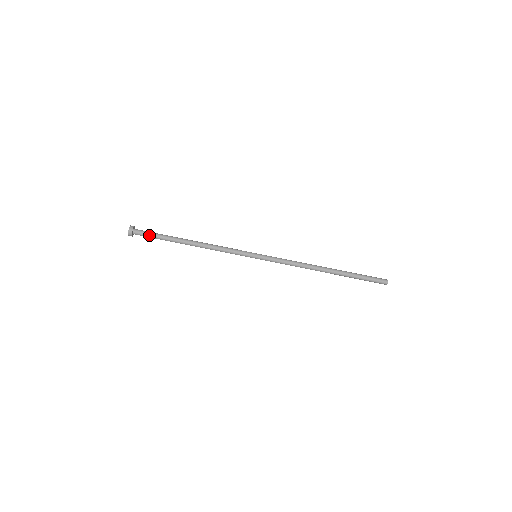
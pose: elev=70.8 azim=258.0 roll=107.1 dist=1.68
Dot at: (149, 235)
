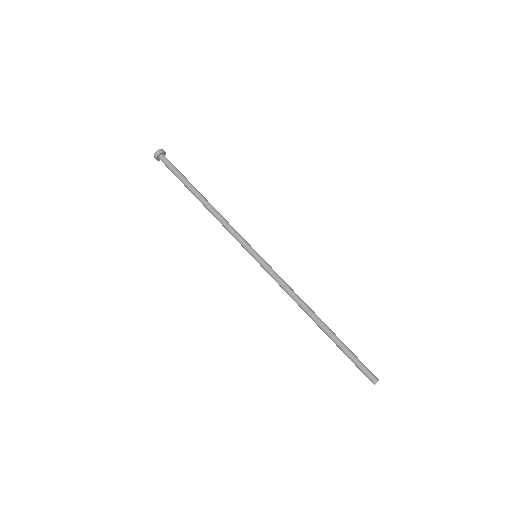
Dot at: (173, 167)
